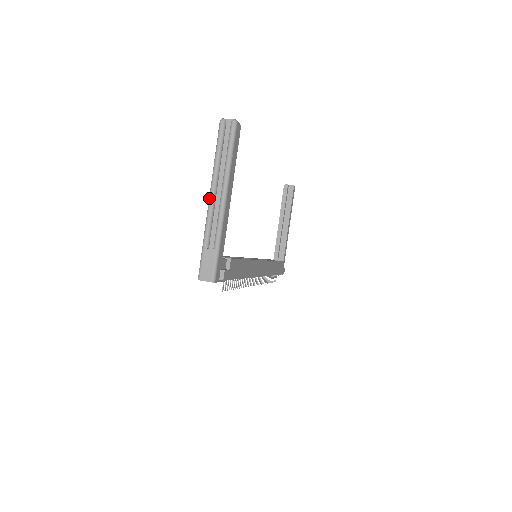
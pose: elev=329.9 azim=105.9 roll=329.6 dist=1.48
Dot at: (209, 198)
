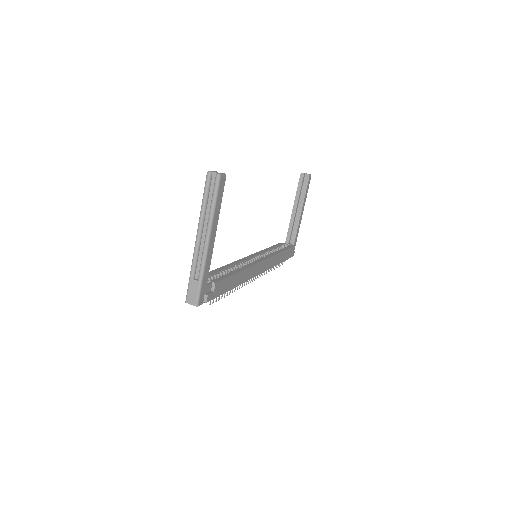
Dot at: (196, 238)
